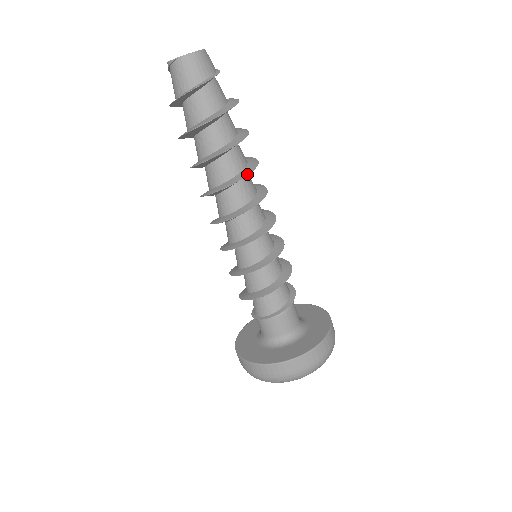
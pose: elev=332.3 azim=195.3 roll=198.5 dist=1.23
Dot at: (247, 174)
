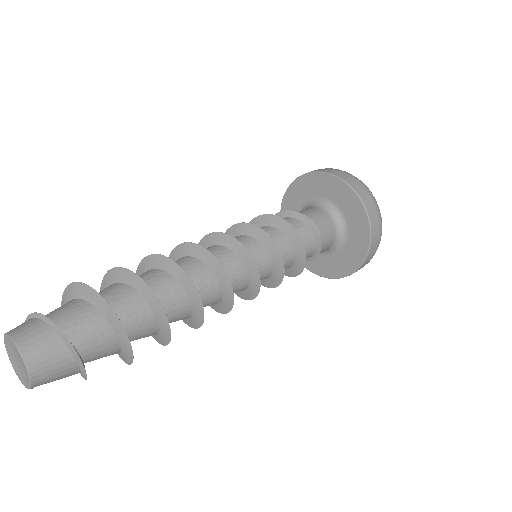
Dot at: (196, 292)
